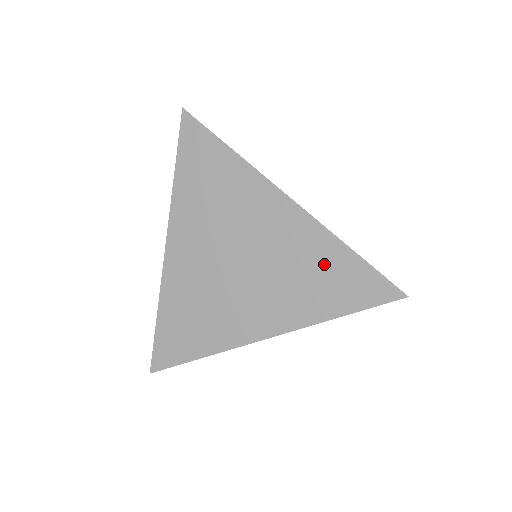
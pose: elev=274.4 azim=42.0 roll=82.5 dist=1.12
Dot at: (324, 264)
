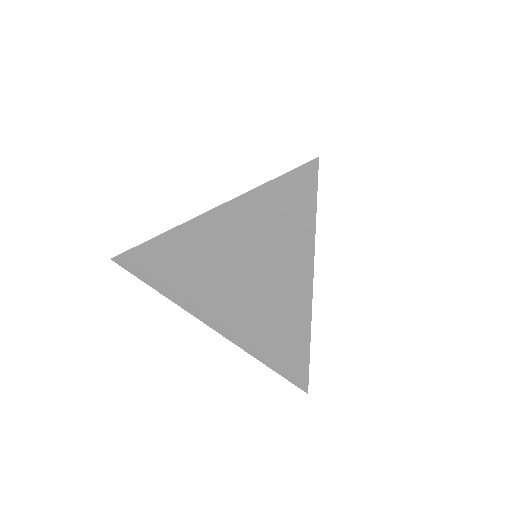
Dot at: (286, 339)
